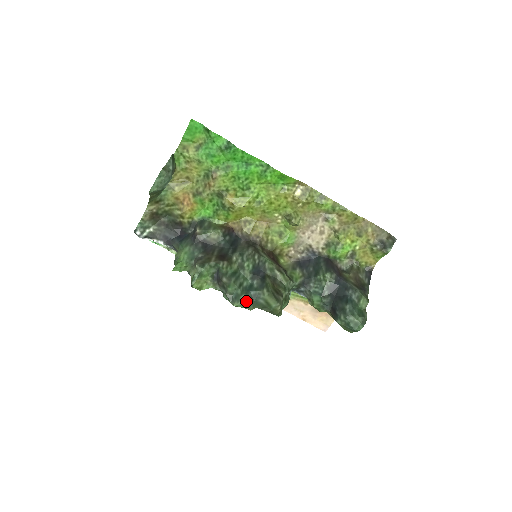
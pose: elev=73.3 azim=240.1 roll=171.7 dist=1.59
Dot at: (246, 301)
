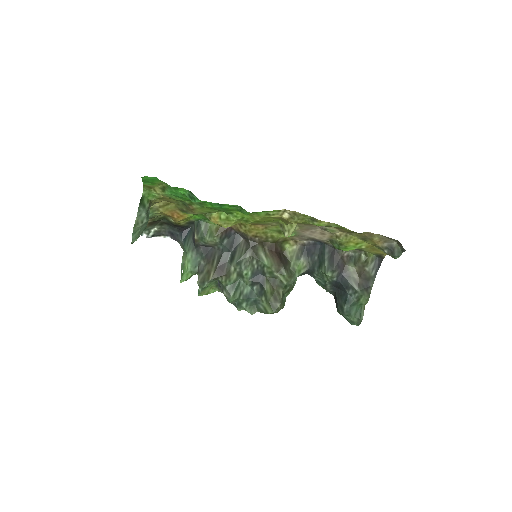
Dot at: (247, 307)
